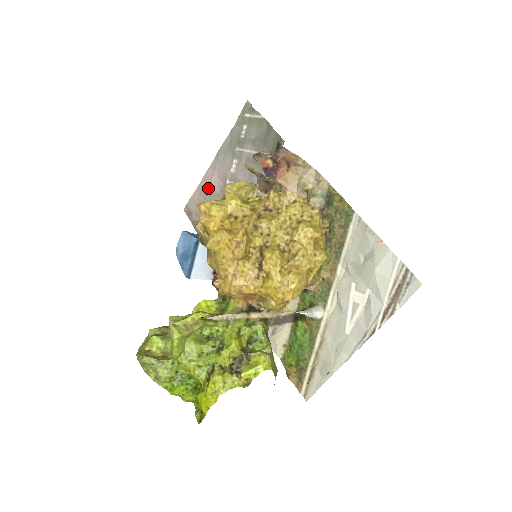
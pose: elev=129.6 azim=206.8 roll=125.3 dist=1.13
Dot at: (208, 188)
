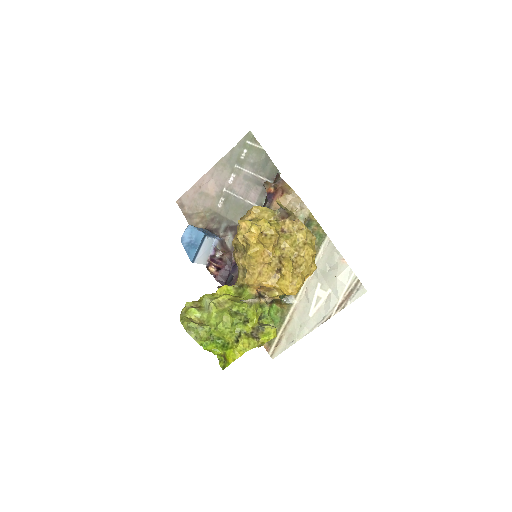
Dot at: (204, 190)
